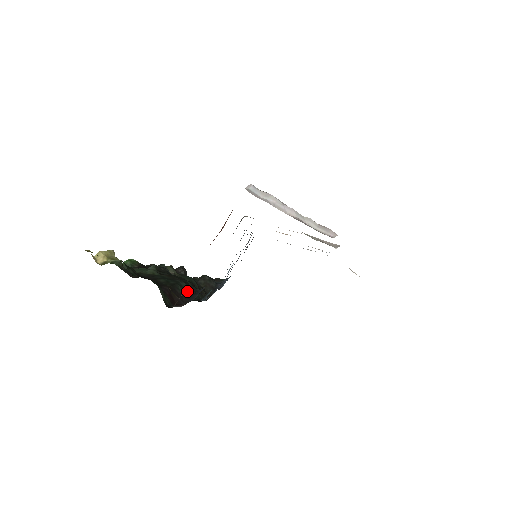
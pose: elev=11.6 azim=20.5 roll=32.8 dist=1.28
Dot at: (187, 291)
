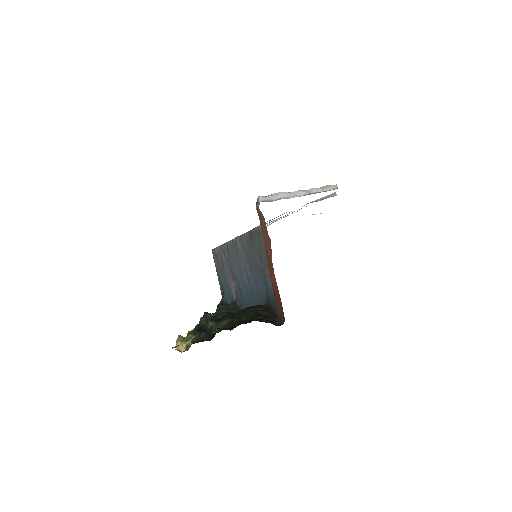
Dot at: (265, 310)
